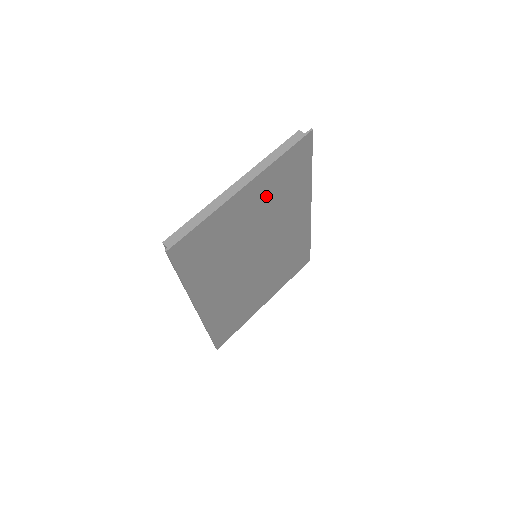
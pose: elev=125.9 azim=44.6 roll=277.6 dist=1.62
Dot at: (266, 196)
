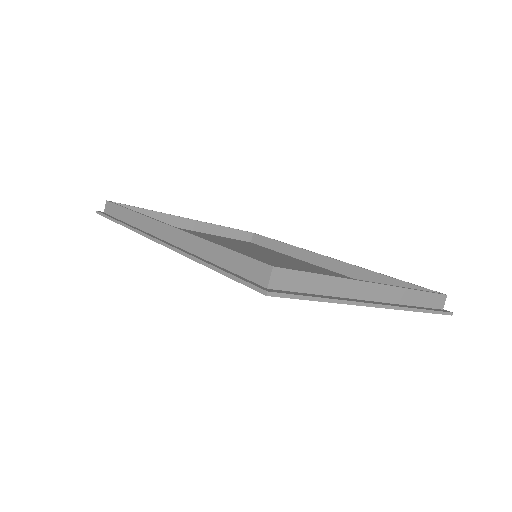
Dot at: occluded
